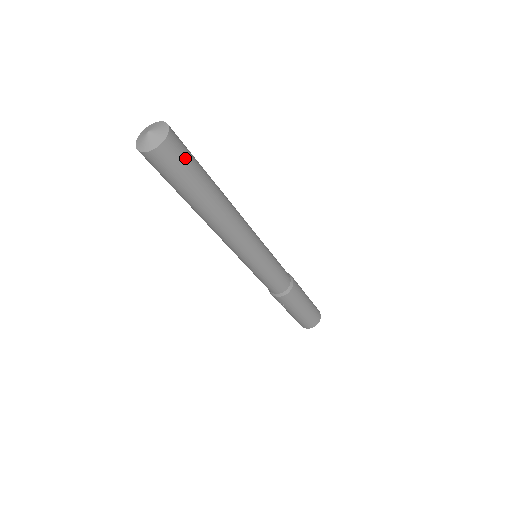
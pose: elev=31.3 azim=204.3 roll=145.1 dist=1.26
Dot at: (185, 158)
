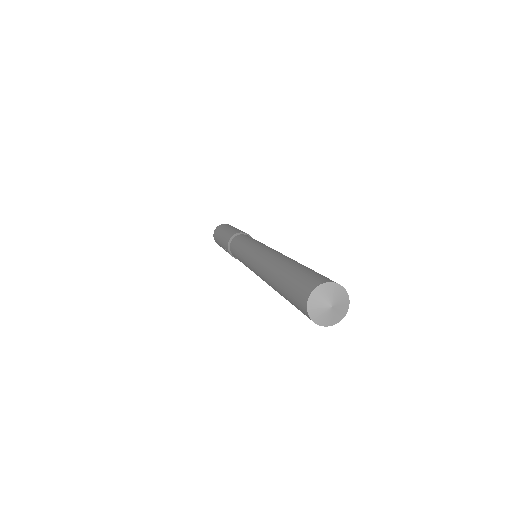
Dot at: occluded
